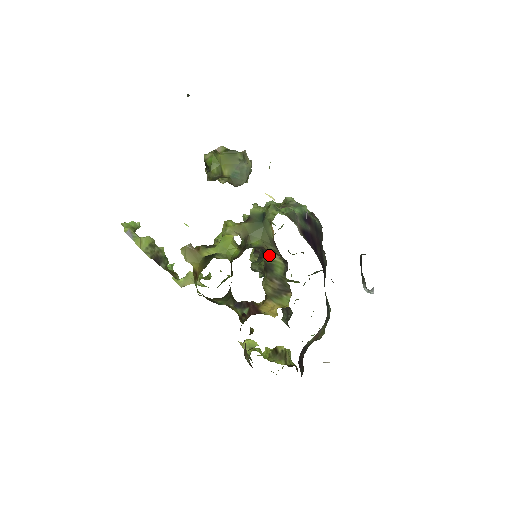
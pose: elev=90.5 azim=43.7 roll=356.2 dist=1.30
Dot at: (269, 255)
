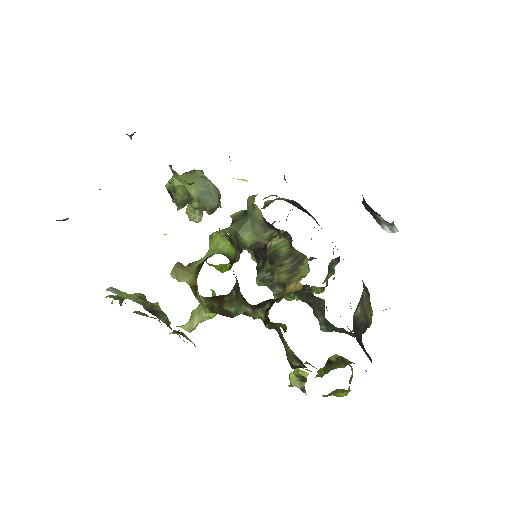
Dot at: (268, 246)
